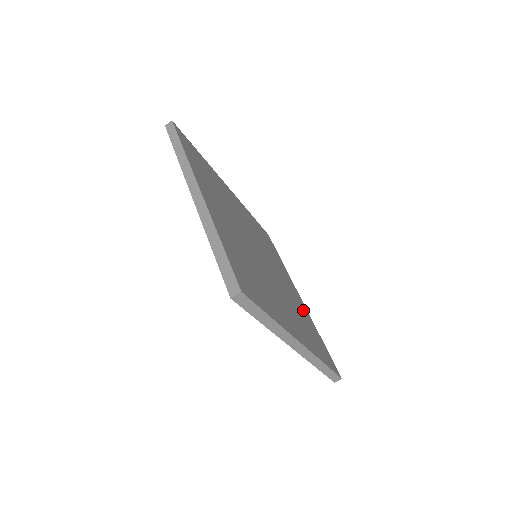
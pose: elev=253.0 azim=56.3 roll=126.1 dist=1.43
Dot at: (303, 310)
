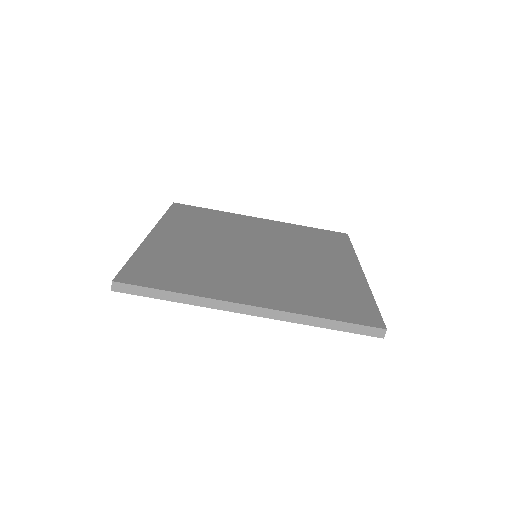
Dot at: (286, 229)
